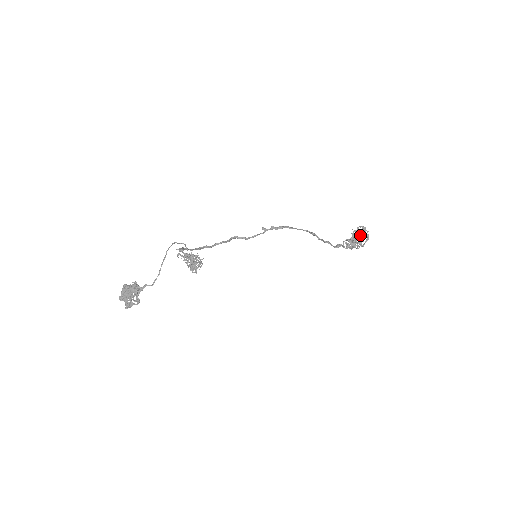
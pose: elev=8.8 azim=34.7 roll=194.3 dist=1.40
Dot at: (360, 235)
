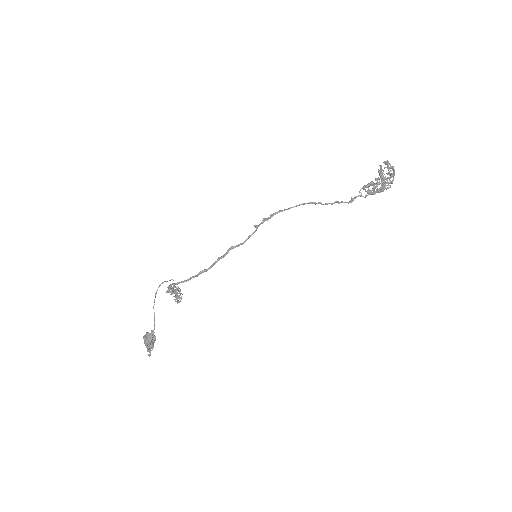
Dot at: (388, 172)
